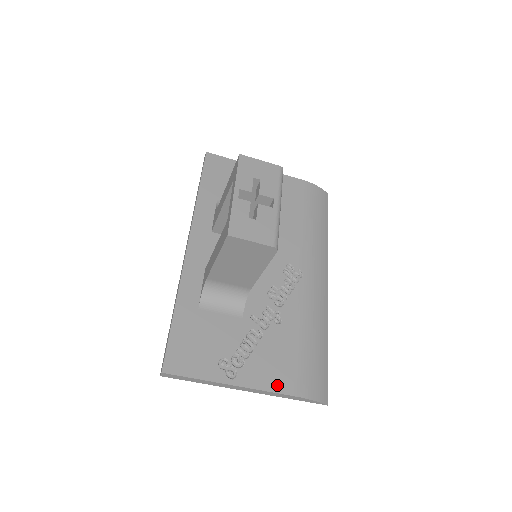
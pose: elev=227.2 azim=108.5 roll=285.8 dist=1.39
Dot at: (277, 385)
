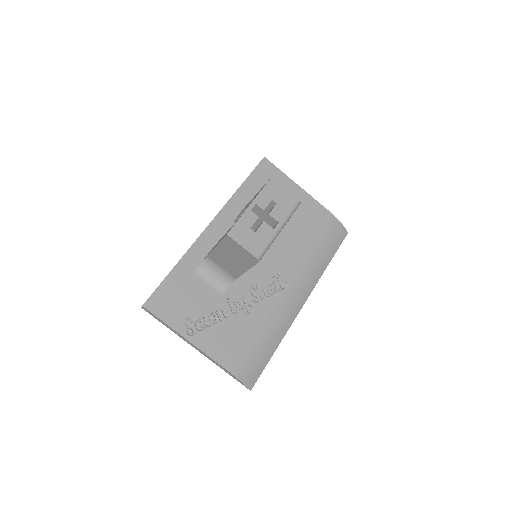
Dot at: (219, 357)
